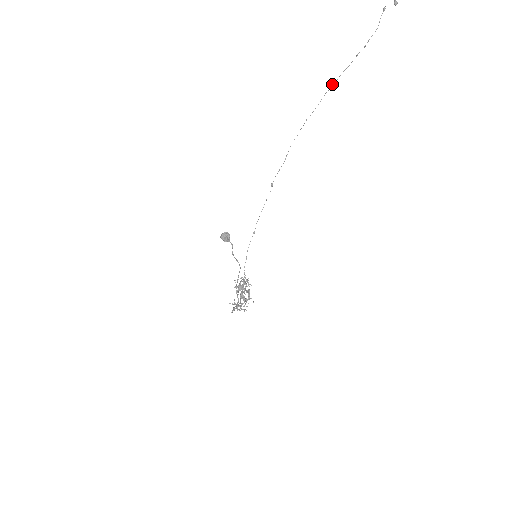
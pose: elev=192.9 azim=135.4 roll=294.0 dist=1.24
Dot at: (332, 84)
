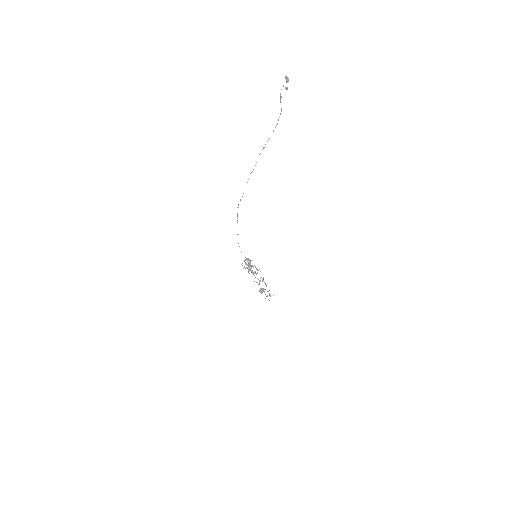
Dot at: occluded
